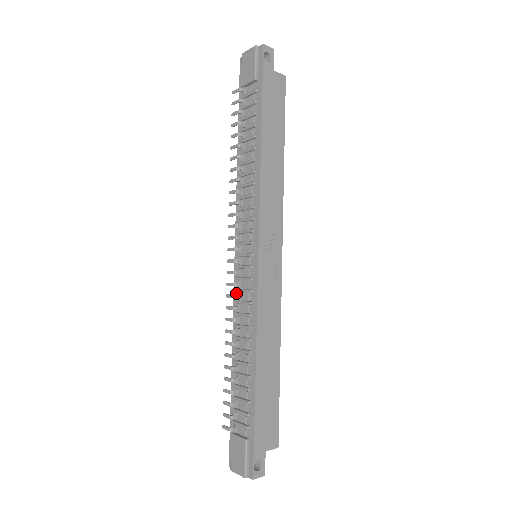
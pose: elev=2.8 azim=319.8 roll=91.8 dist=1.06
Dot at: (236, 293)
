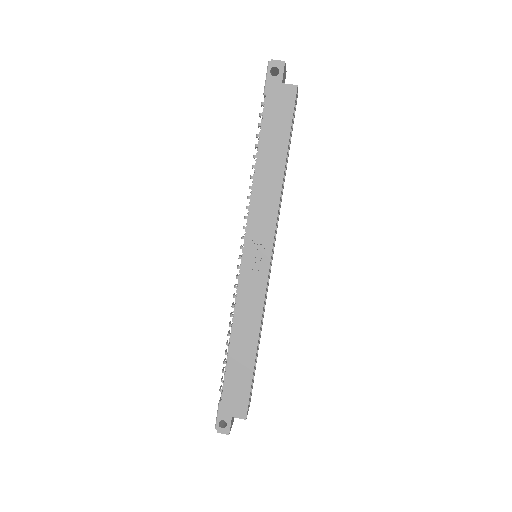
Dot at: occluded
